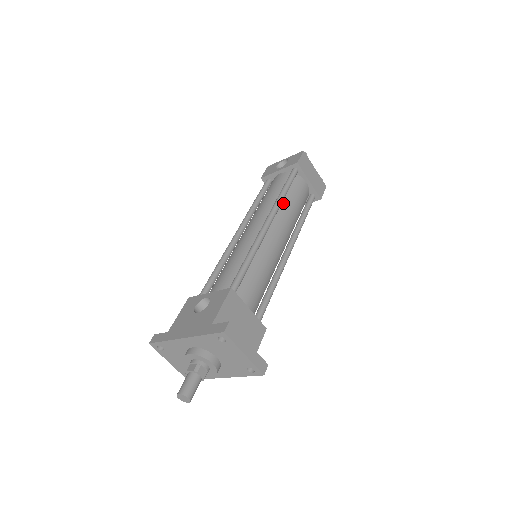
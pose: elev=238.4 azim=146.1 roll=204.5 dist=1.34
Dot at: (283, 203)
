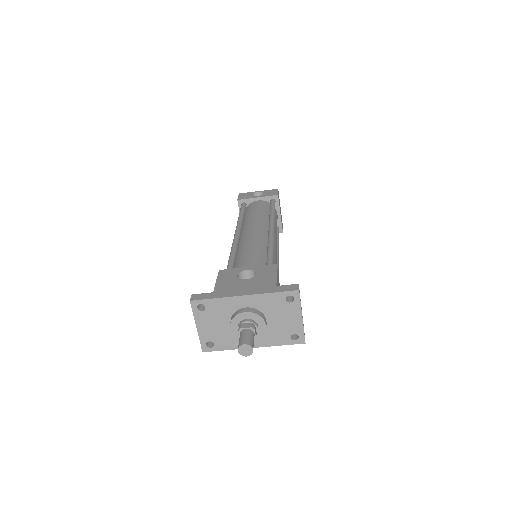
Dot at: occluded
